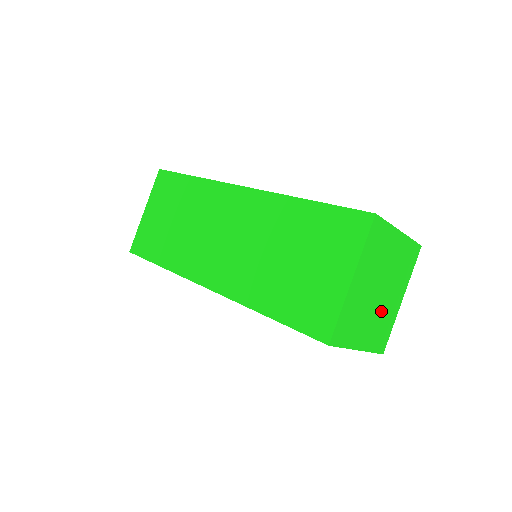
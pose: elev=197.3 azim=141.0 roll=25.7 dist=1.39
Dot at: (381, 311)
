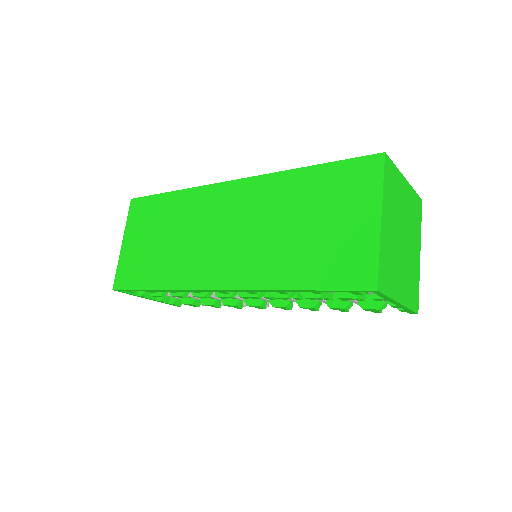
Dot at: (408, 263)
